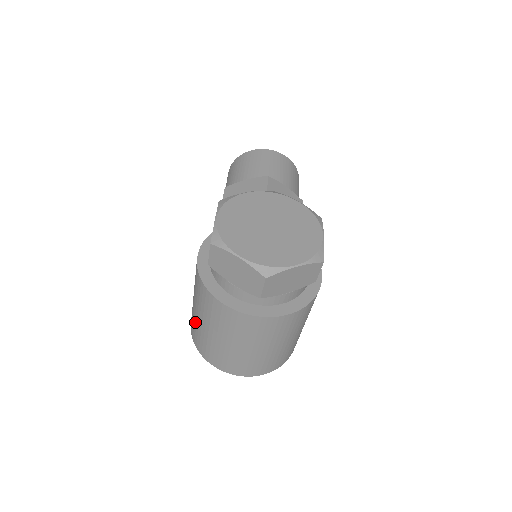
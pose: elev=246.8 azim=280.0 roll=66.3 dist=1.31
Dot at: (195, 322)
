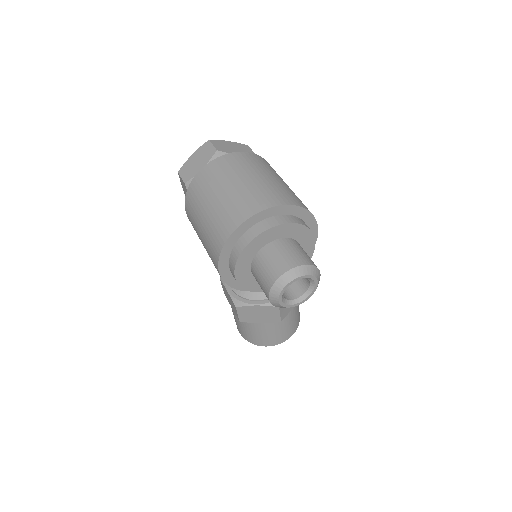
Dot at: (207, 232)
